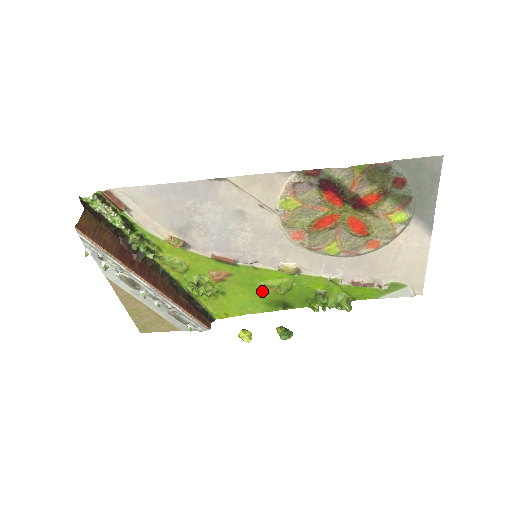
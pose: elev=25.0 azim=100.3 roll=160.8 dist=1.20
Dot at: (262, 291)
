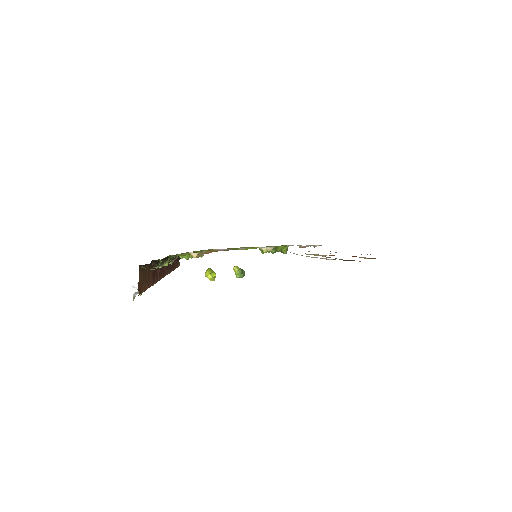
Dot at: (235, 249)
